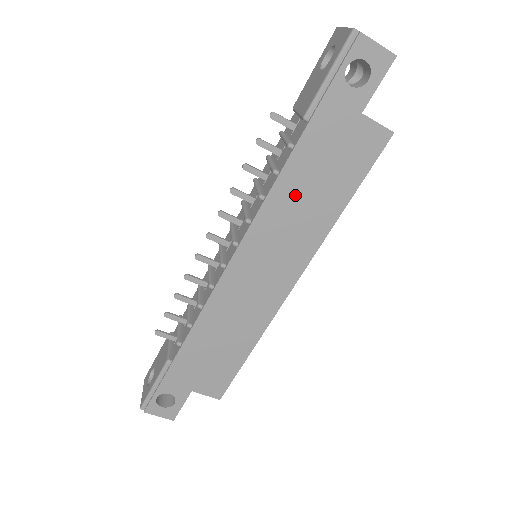
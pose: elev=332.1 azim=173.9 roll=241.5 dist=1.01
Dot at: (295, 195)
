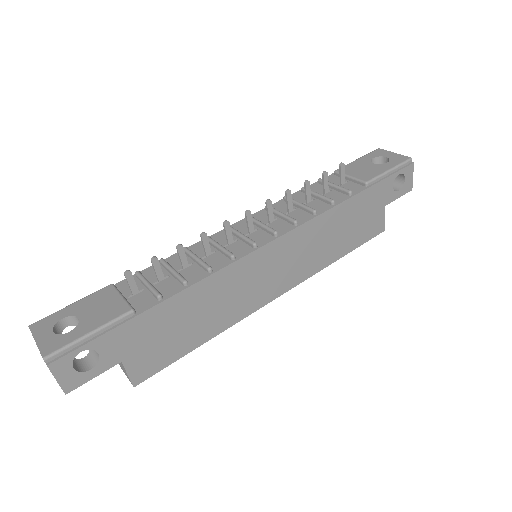
Dot at: (330, 227)
